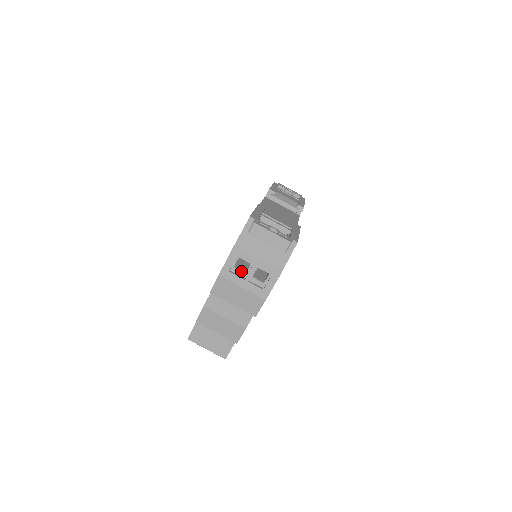
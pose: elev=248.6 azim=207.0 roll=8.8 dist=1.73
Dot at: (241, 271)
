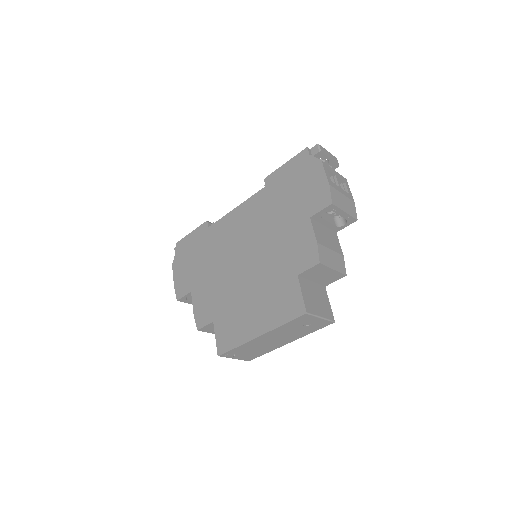
Dot at: occluded
